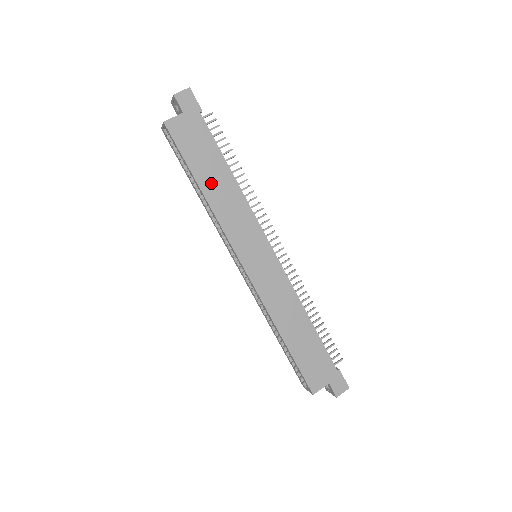
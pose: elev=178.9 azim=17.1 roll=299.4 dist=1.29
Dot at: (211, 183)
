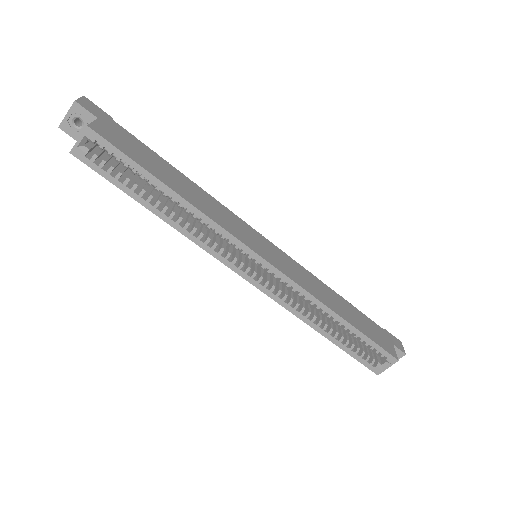
Dot at: (177, 185)
